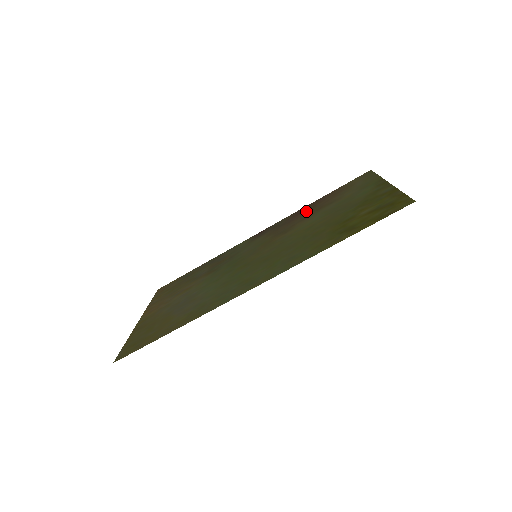
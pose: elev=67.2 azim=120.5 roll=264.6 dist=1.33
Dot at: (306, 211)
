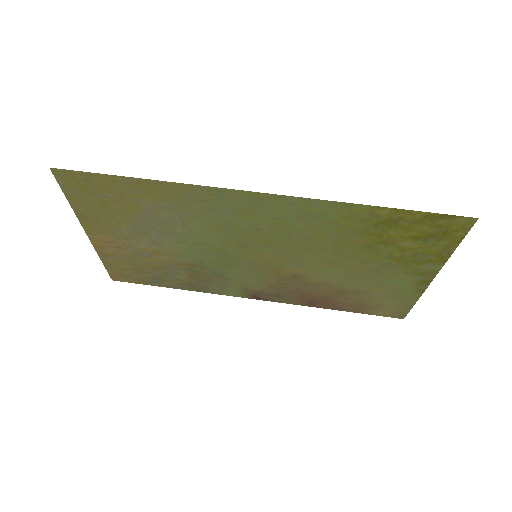
Dot at: (321, 297)
